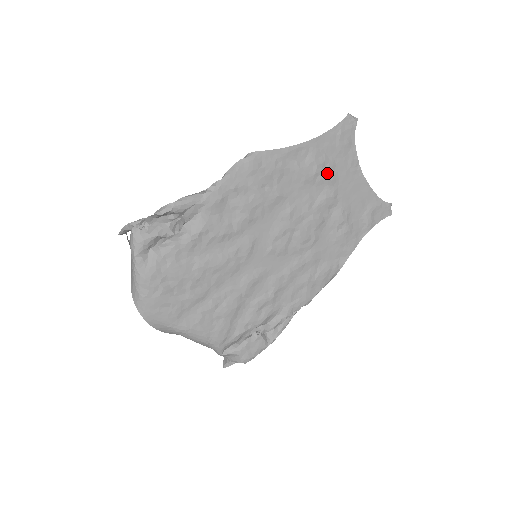
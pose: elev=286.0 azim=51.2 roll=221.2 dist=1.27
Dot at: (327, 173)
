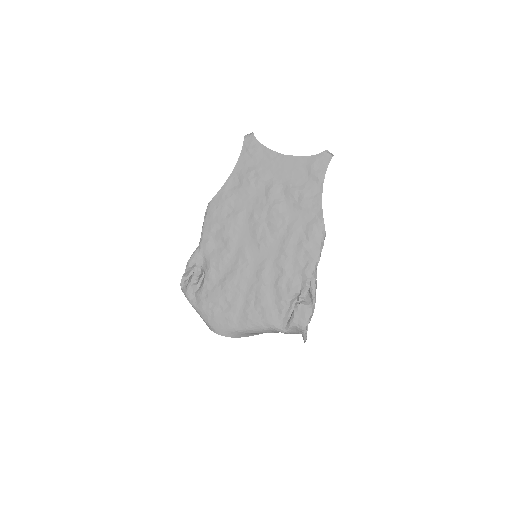
Dot at: (258, 176)
